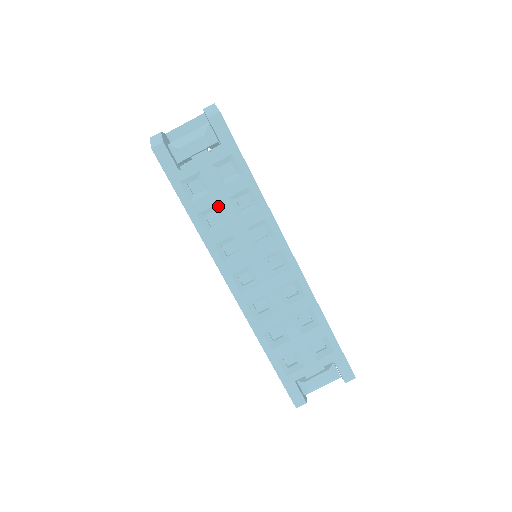
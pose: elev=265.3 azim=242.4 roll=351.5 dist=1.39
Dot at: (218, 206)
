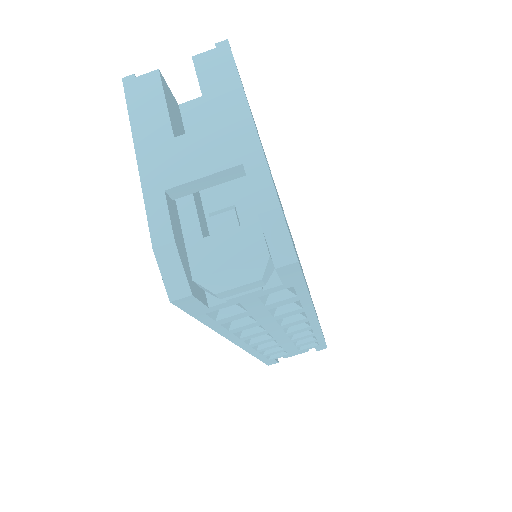
Dot at: (251, 315)
